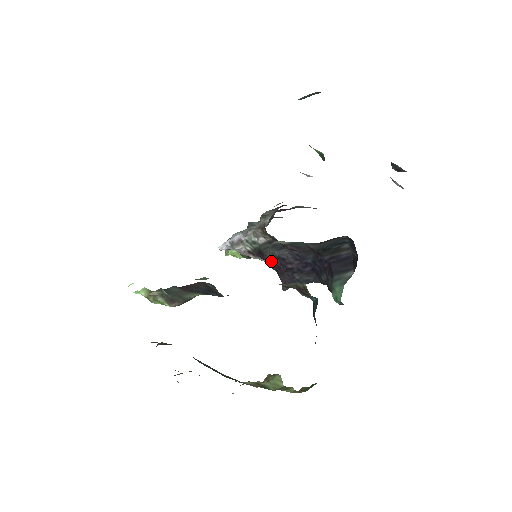
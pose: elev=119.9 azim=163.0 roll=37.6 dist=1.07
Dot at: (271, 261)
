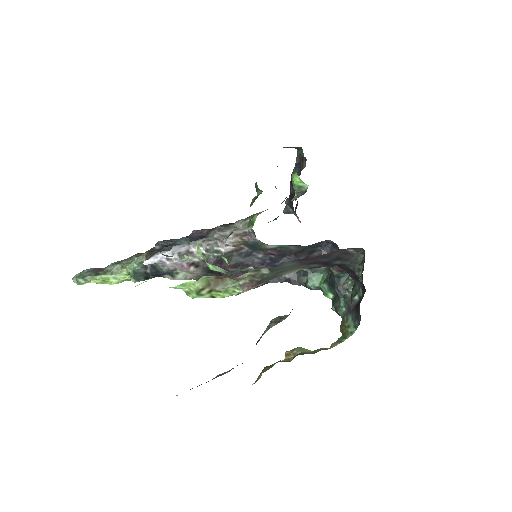
Dot at: (230, 269)
